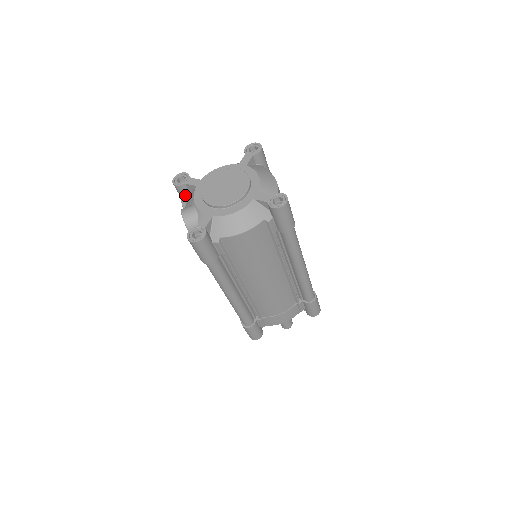
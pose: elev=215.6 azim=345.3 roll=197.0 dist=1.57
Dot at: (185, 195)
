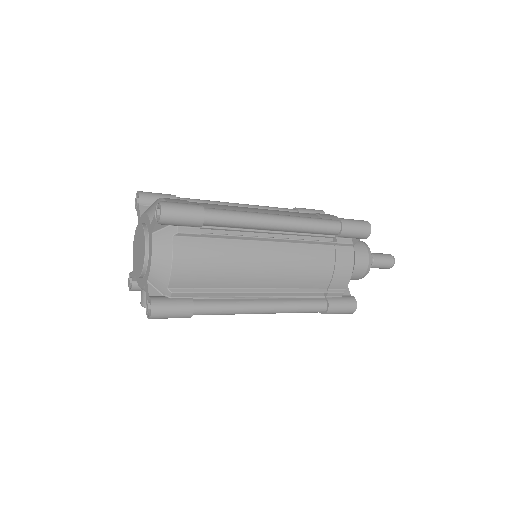
Dot at: occluded
